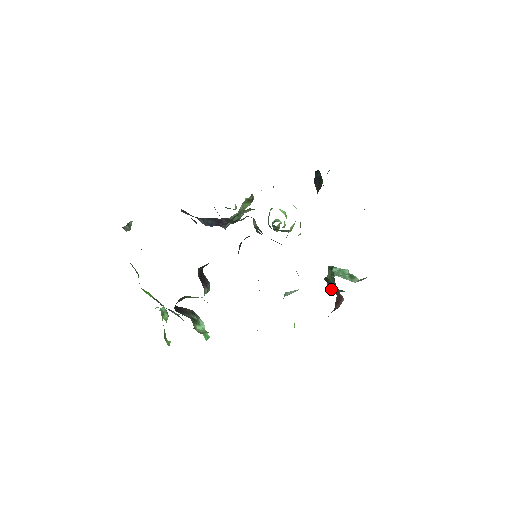
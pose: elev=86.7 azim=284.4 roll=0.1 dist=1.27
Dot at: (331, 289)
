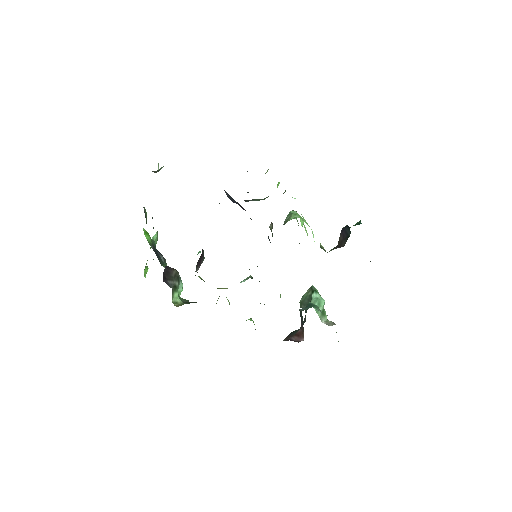
Dot at: (302, 306)
